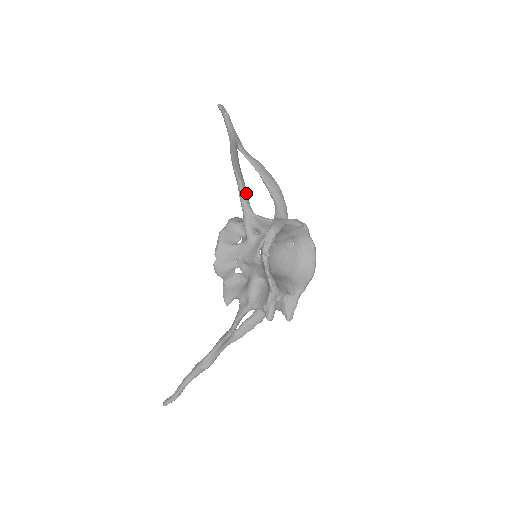
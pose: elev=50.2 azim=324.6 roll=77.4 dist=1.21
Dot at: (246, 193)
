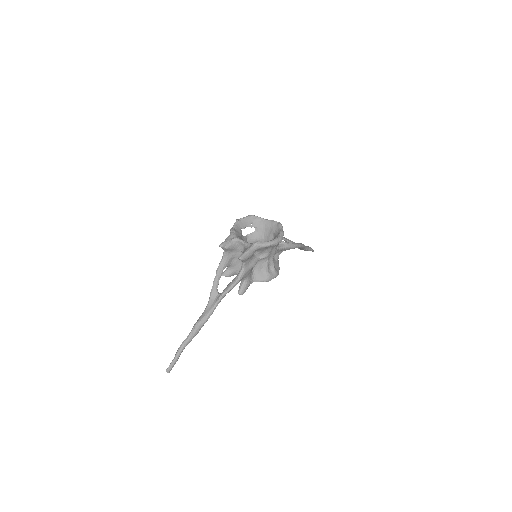
Dot at: occluded
